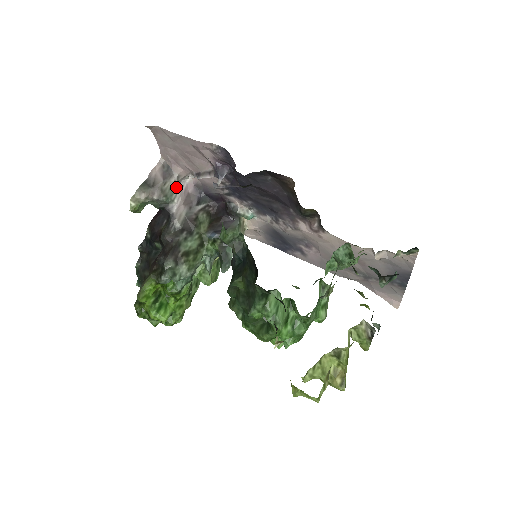
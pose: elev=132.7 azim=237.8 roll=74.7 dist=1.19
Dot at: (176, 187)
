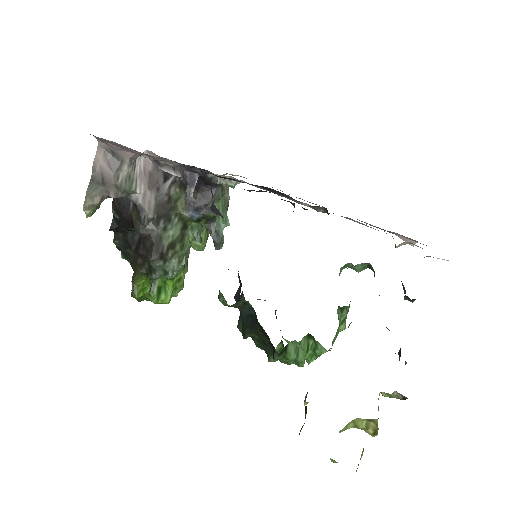
Dot at: (132, 174)
